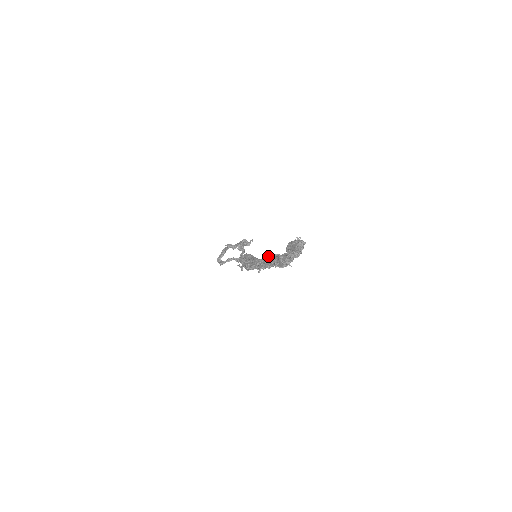
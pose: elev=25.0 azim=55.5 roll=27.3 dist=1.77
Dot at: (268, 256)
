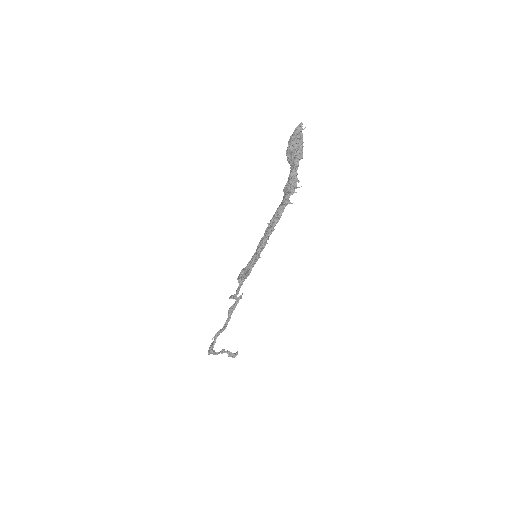
Dot at: occluded
